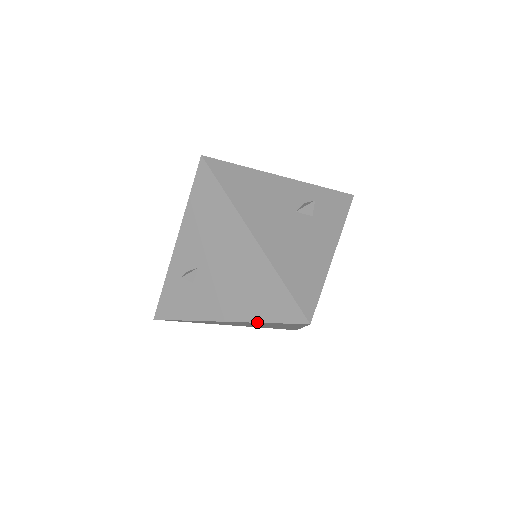
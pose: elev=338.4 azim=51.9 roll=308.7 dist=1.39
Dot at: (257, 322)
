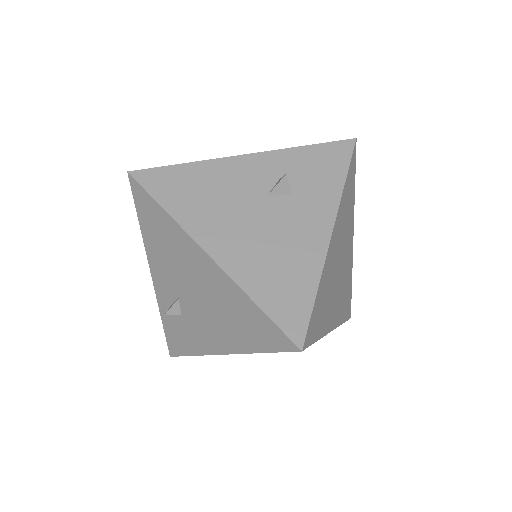
Dot at: (251, 353)
